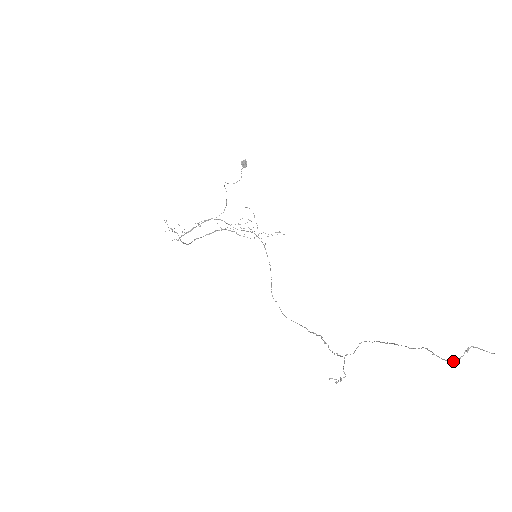
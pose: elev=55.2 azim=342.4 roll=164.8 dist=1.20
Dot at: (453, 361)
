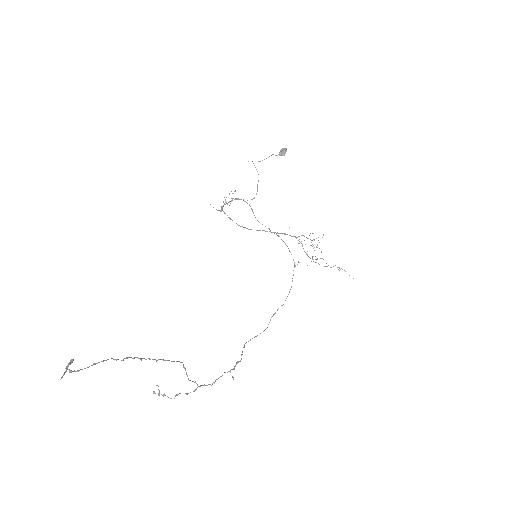
Dot at: (70, 370)
